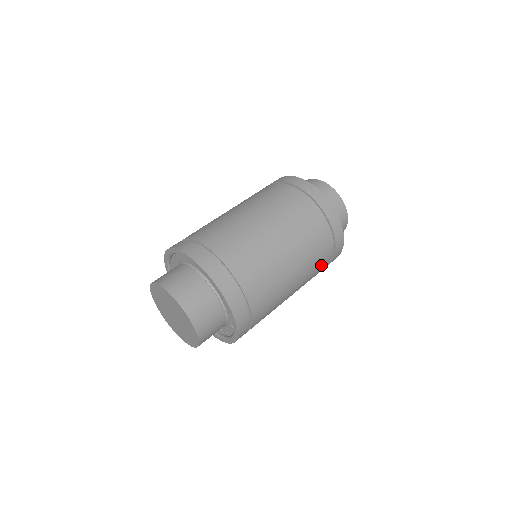
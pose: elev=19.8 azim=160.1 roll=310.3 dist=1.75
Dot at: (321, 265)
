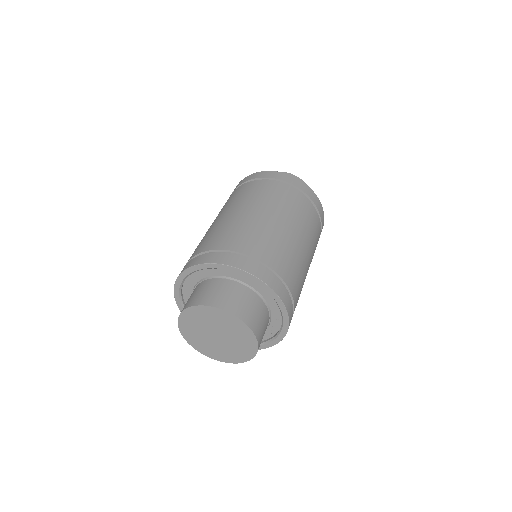
Dot at: occluded
